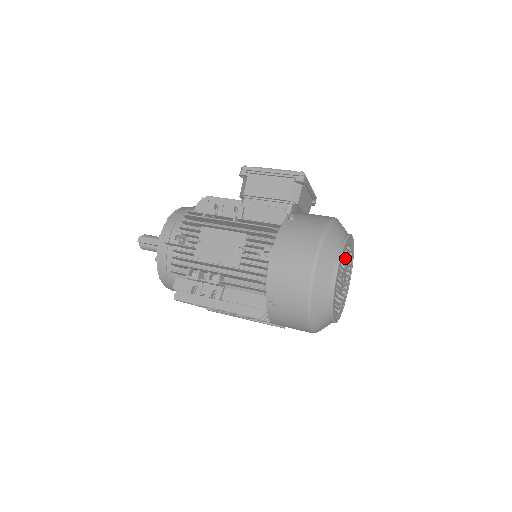
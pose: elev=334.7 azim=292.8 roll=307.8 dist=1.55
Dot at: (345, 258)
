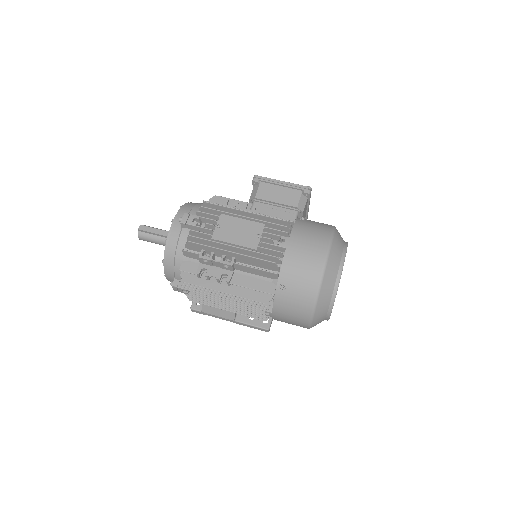
Dot at: occluded
